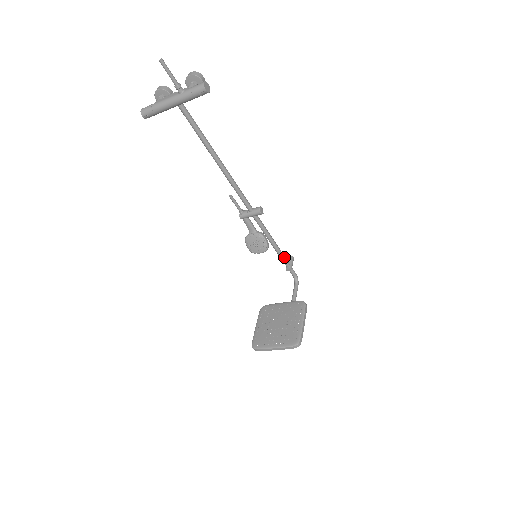
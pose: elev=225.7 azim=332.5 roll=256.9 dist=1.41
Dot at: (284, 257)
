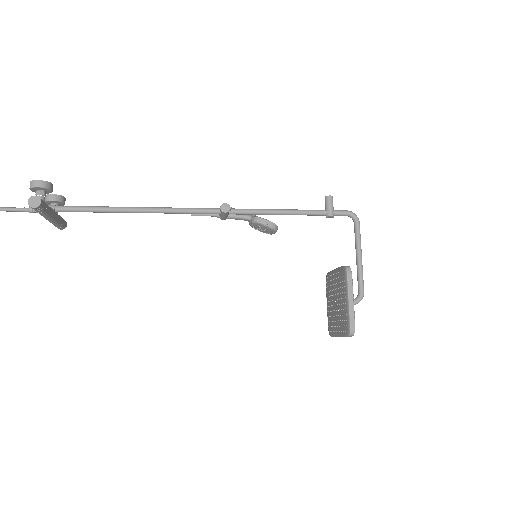
Dot at: (310, 212)
